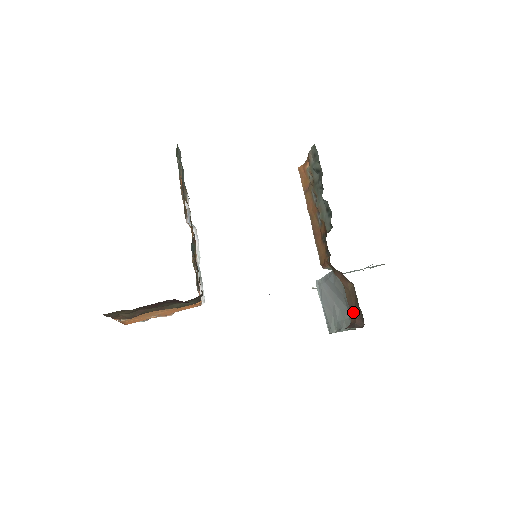
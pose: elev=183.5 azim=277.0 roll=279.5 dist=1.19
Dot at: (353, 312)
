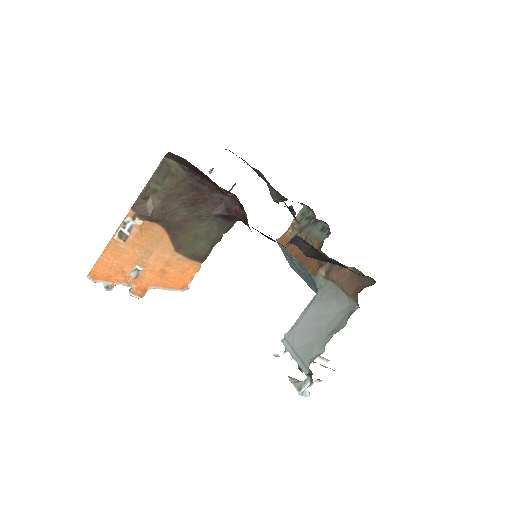
Dot at: (356, 289)
